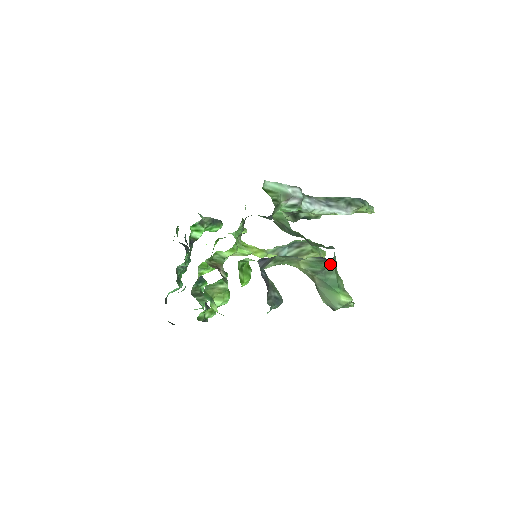
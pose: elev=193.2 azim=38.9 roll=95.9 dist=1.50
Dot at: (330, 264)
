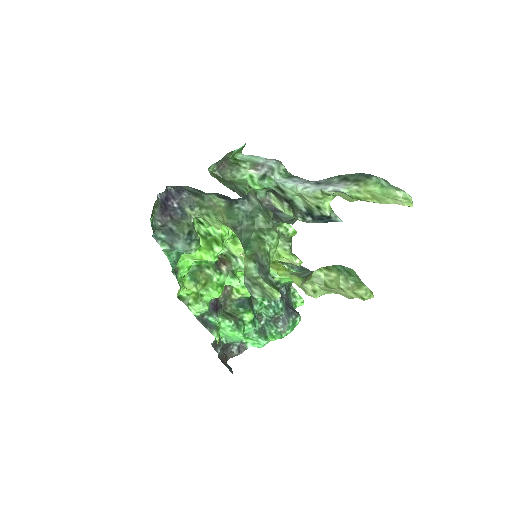
Dot at: (249, 217)
